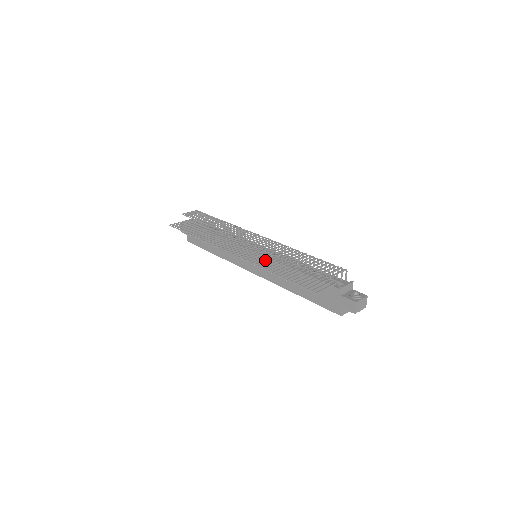
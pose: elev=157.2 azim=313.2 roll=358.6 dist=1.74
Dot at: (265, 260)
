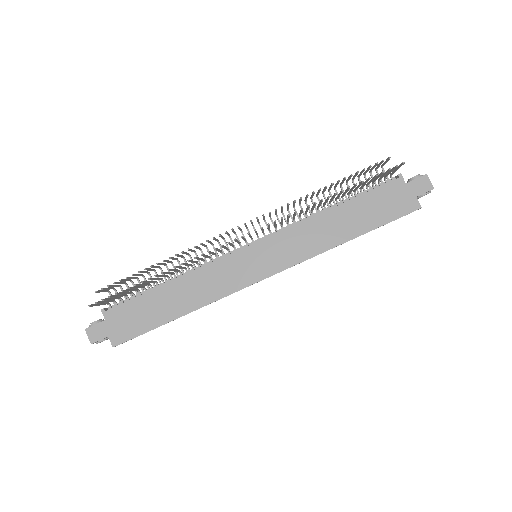
Dot at: occluded
